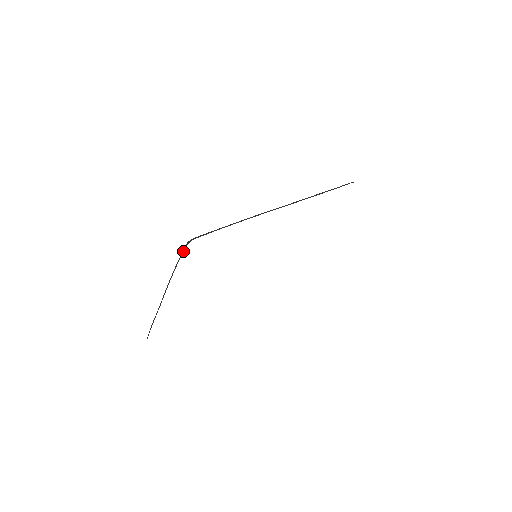
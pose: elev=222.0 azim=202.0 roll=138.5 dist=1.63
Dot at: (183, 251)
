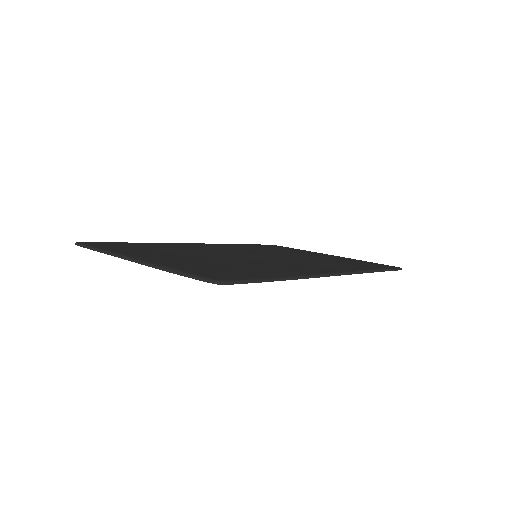
Dot at: (202, 280)
